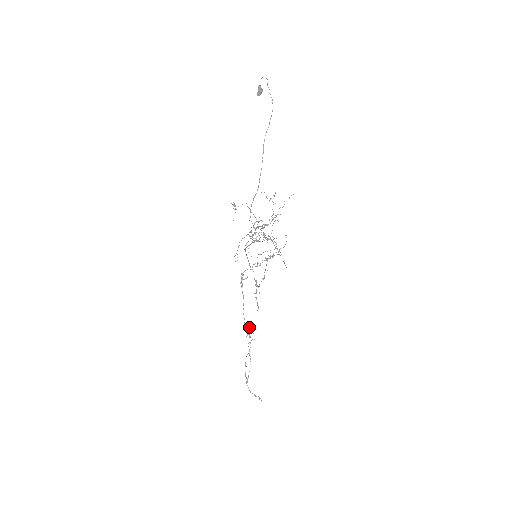
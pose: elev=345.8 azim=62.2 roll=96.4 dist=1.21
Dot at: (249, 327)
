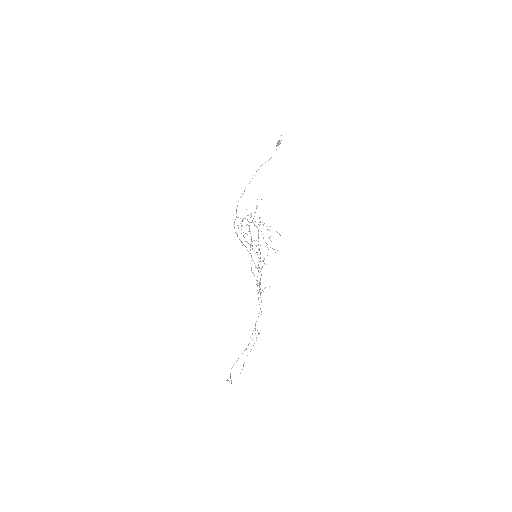
Dot at: occluded
